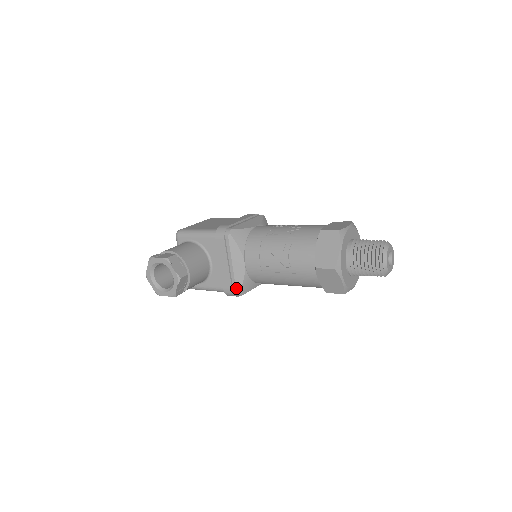
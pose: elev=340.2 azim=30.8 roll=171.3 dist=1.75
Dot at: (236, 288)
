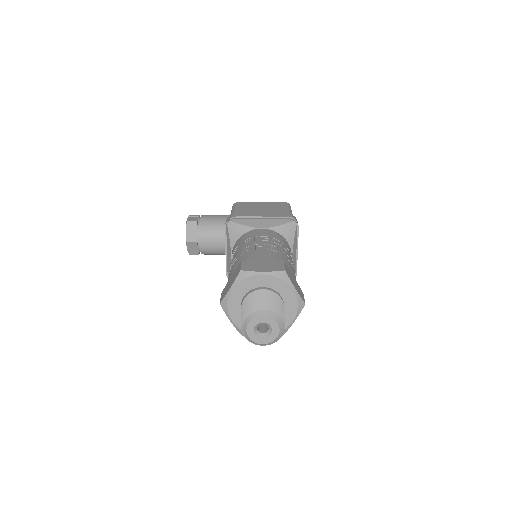
Dot at: (228, 274)
